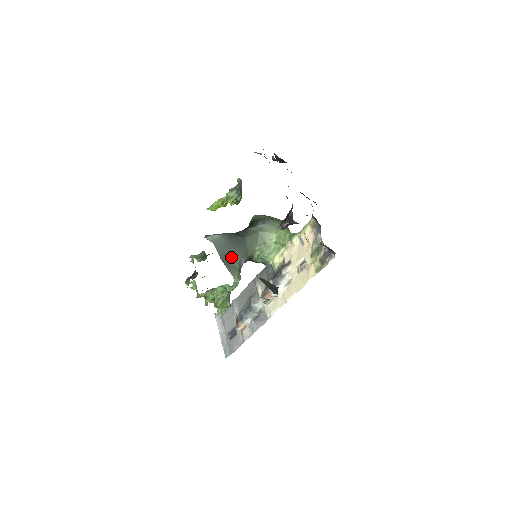
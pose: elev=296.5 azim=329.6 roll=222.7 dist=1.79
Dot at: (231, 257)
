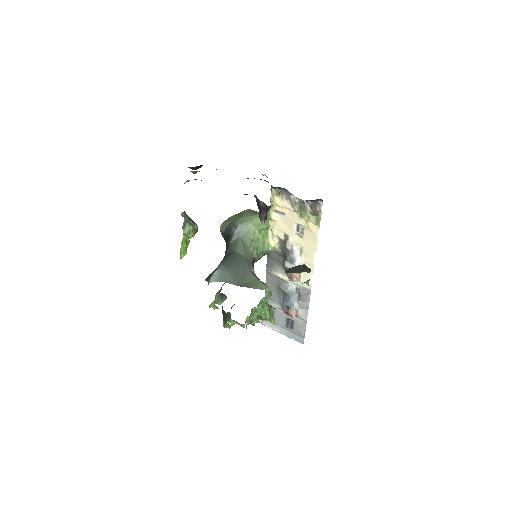
Dot at: (243, 277)
